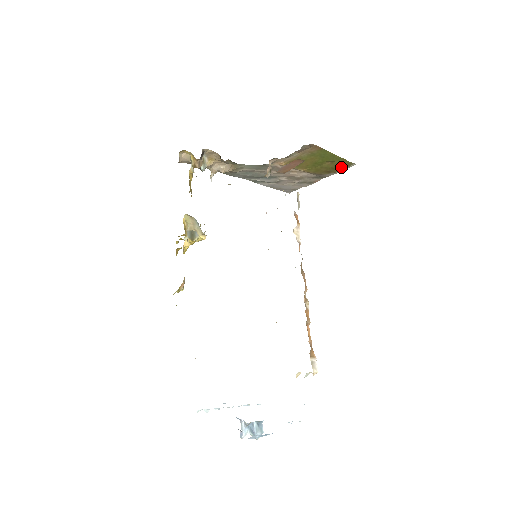
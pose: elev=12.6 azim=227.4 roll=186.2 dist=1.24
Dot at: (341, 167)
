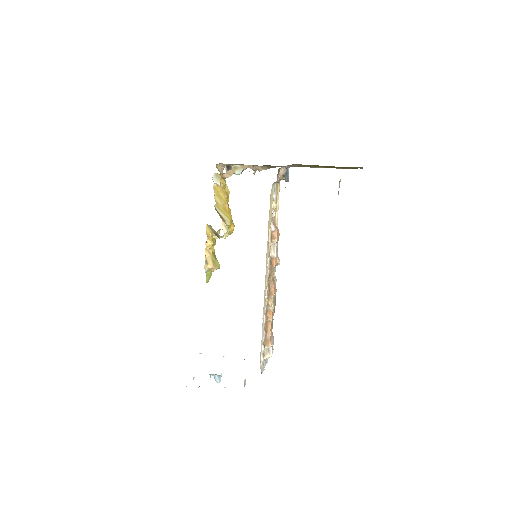
Dot at: occluded
